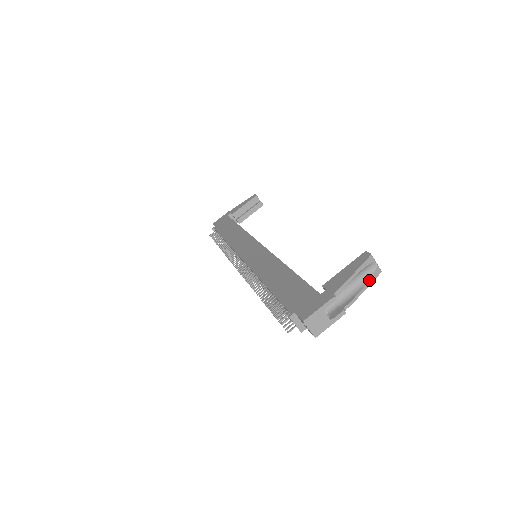
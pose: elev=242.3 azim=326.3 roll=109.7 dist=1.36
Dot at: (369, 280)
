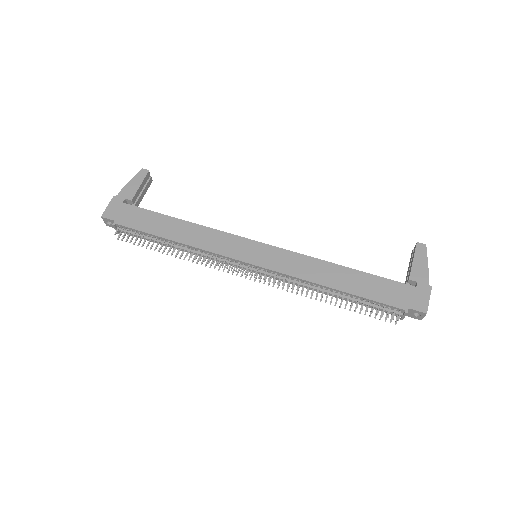
Dot at: occluded
